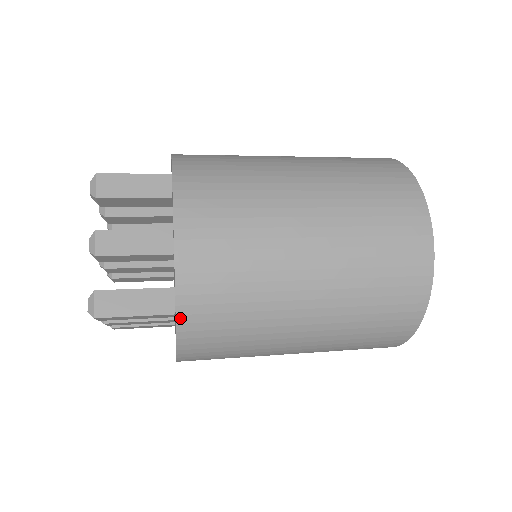
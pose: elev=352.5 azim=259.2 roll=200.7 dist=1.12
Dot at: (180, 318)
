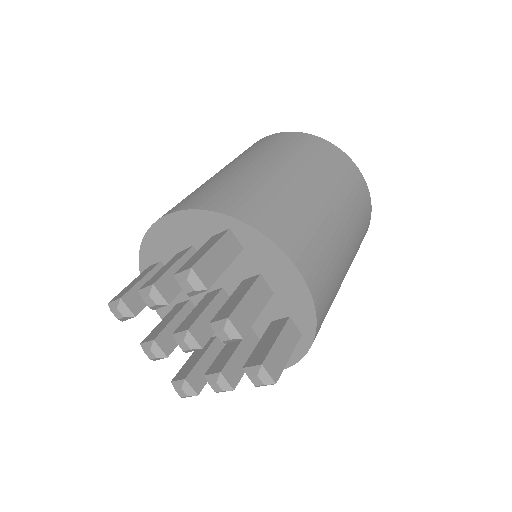
Dot at: (316, 333)
